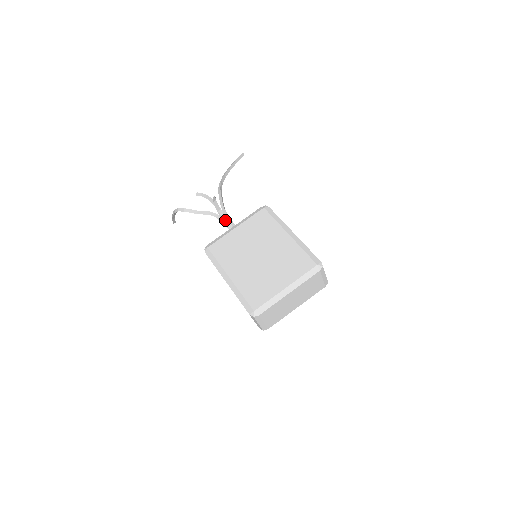
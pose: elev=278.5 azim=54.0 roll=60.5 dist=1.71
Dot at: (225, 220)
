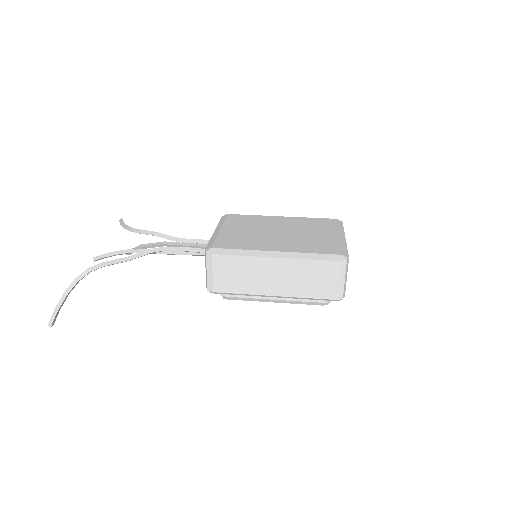
Dot at: (184, 245)
